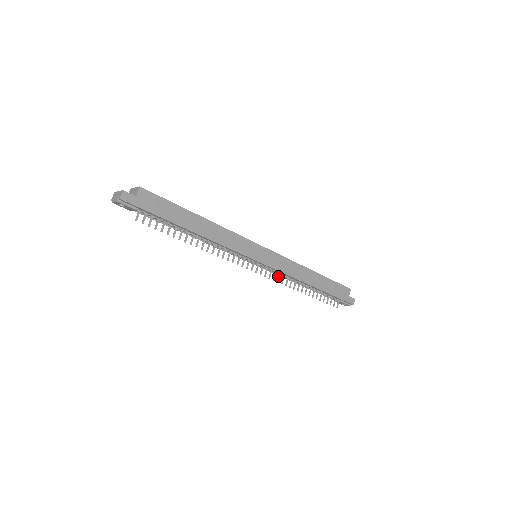
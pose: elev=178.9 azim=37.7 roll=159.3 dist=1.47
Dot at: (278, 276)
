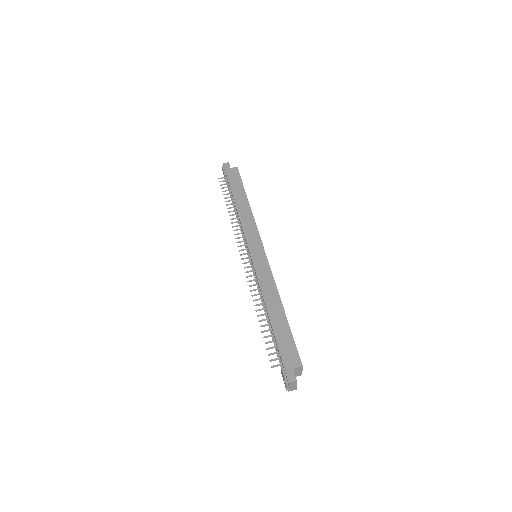
Dot at: (253, 279)
